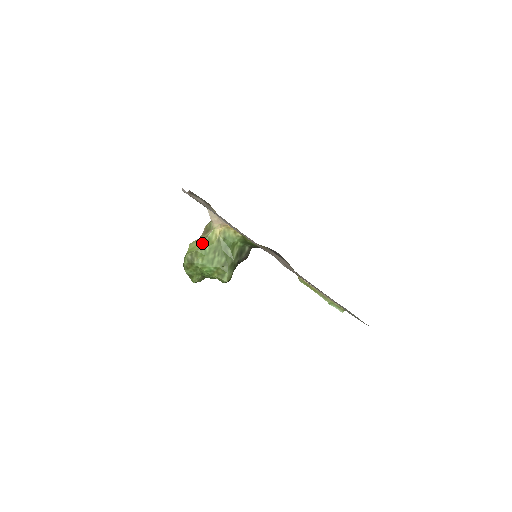
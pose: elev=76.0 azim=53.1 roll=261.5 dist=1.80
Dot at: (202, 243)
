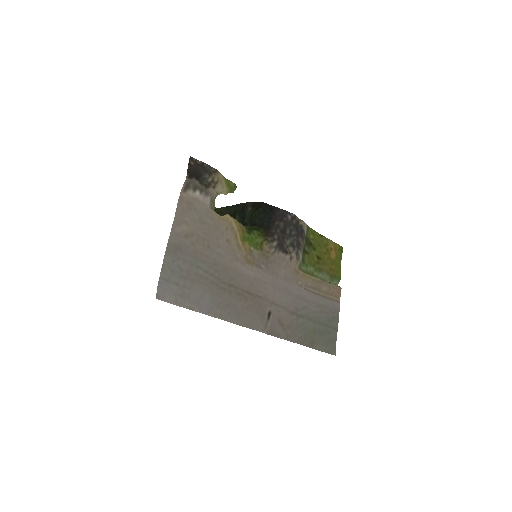
Dot at: occluded
